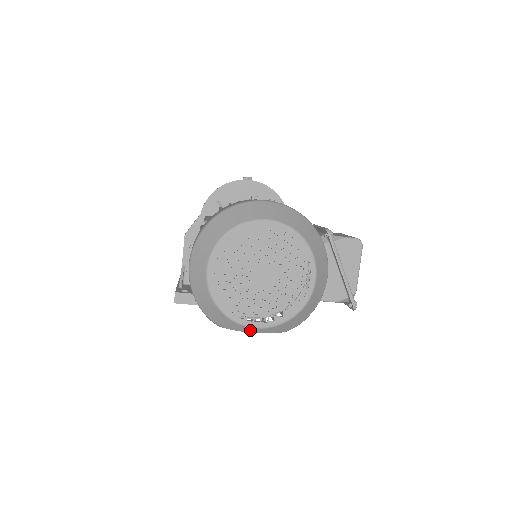
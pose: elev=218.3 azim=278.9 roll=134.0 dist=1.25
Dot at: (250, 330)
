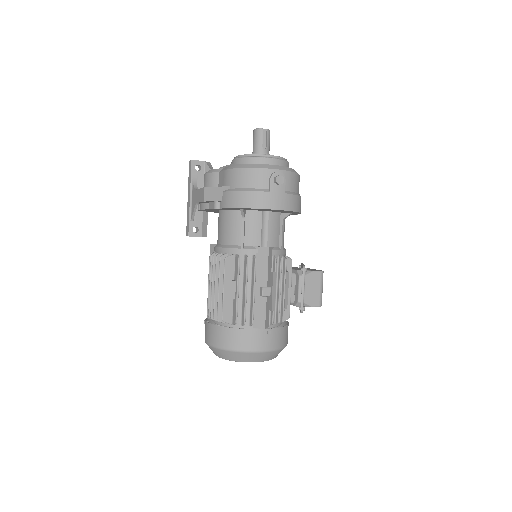
Dot at: occluded
